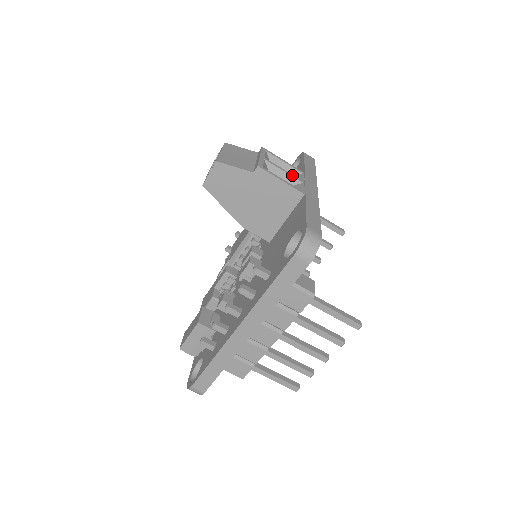
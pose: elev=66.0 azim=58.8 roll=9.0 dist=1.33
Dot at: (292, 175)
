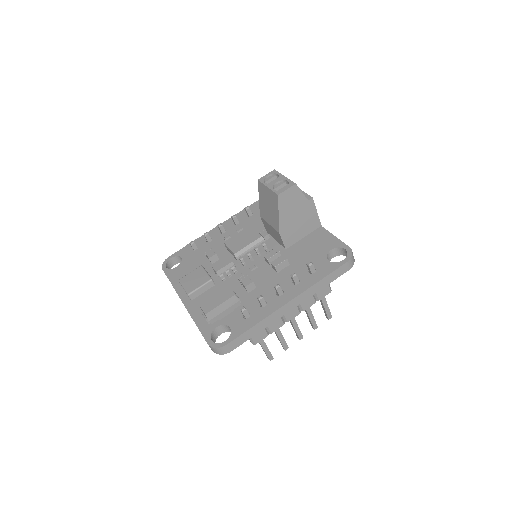
Dot at: occluded
